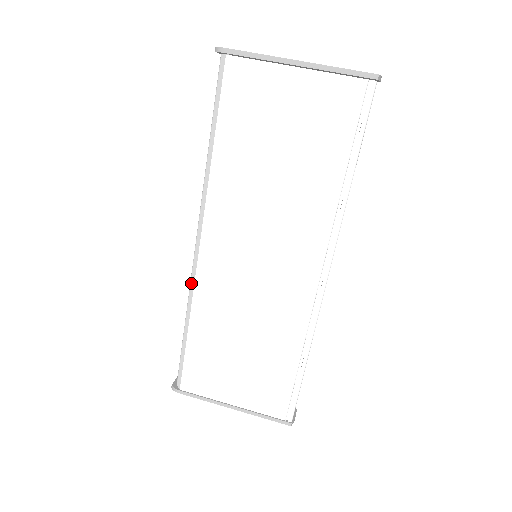
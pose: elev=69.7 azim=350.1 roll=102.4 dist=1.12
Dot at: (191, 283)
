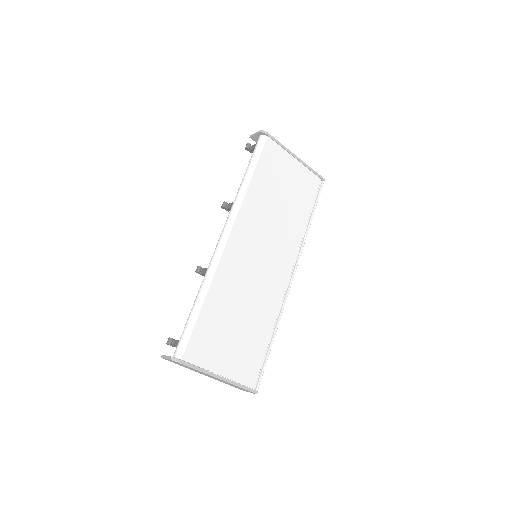
Dot at: (213, 265)
